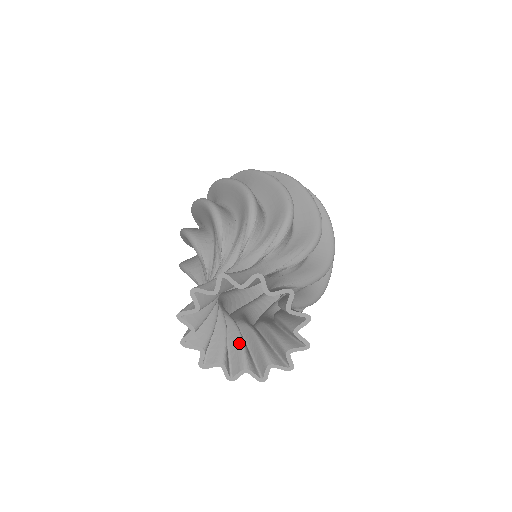
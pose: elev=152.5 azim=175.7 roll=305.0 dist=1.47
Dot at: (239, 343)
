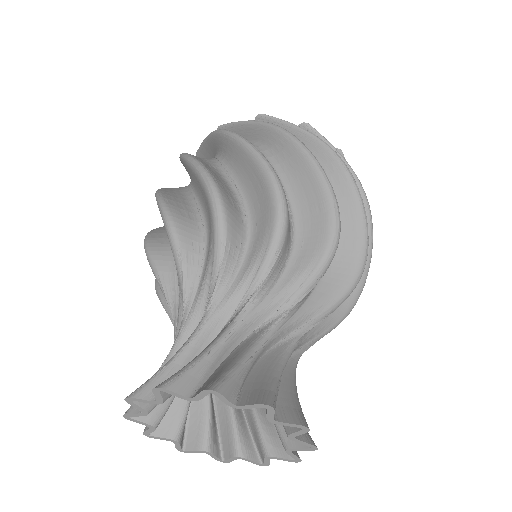
Dot at: (205, 409)
